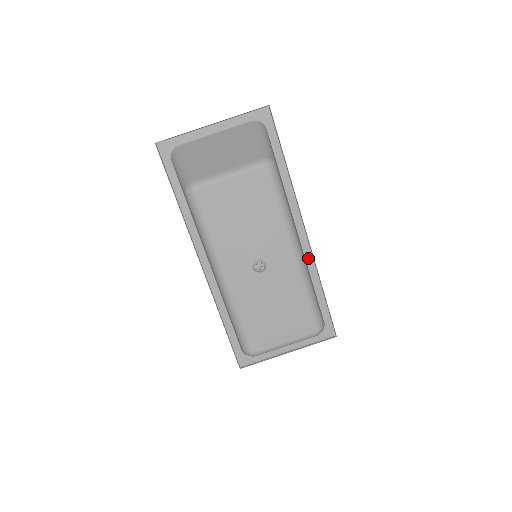
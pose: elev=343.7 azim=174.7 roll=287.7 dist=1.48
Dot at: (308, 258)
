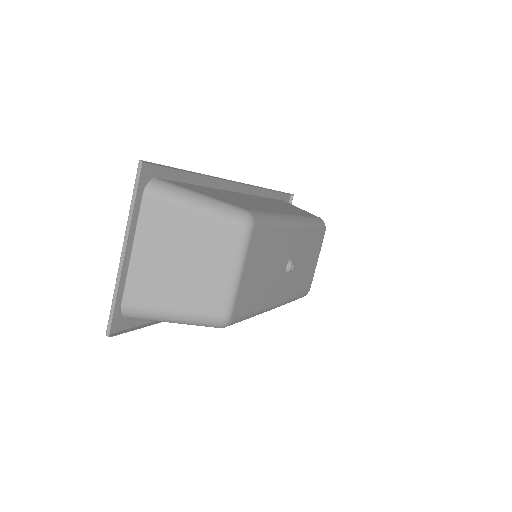
Dot at: (252, 191)
